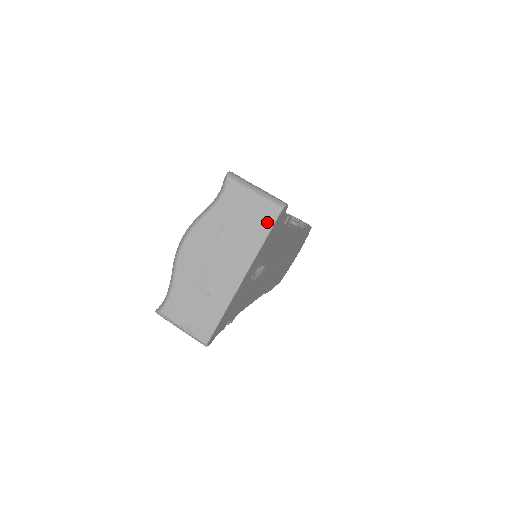
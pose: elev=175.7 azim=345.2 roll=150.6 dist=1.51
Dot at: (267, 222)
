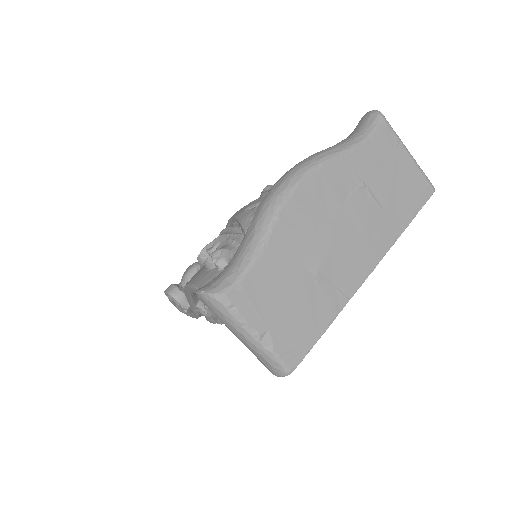
Dot at: (417, 200)
